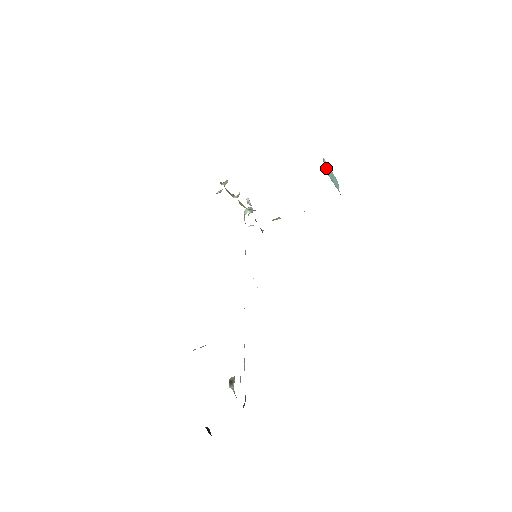
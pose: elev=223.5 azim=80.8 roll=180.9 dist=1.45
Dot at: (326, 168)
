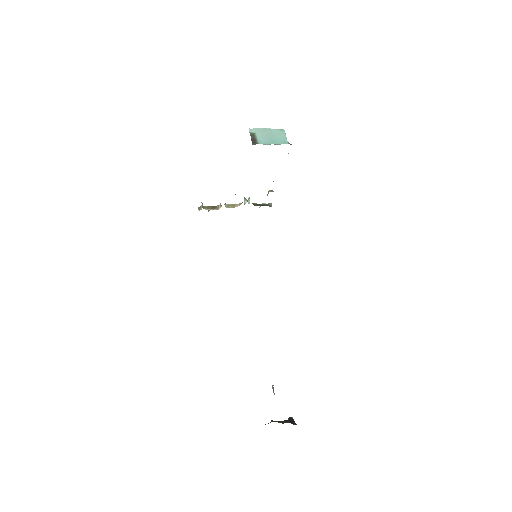
Dot at: (257, 136)
